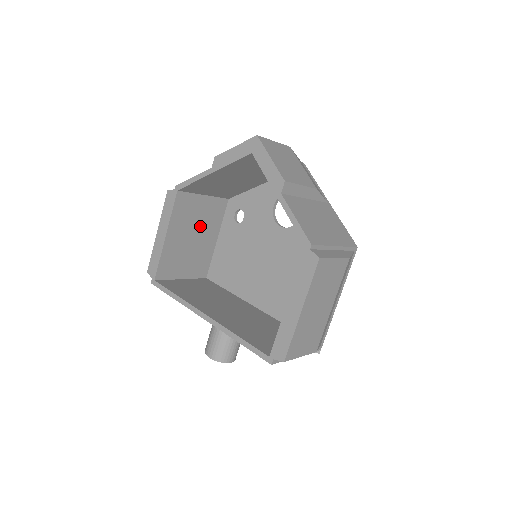
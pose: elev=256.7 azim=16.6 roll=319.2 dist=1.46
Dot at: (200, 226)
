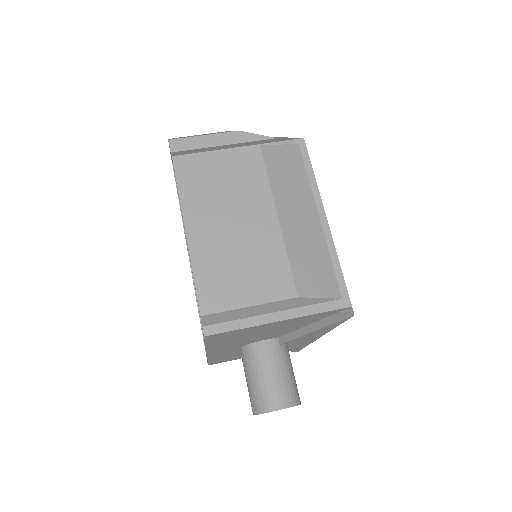
Dot at: occluded
